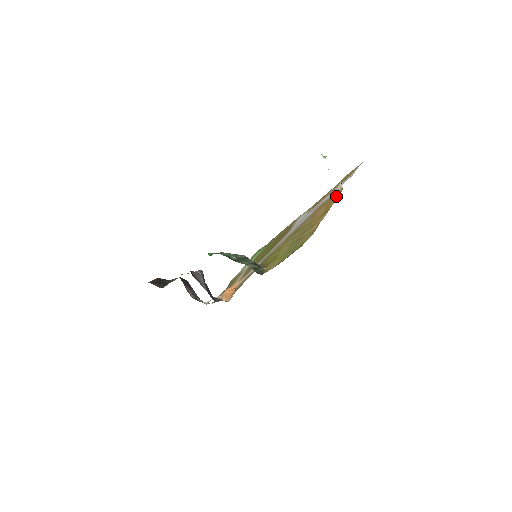
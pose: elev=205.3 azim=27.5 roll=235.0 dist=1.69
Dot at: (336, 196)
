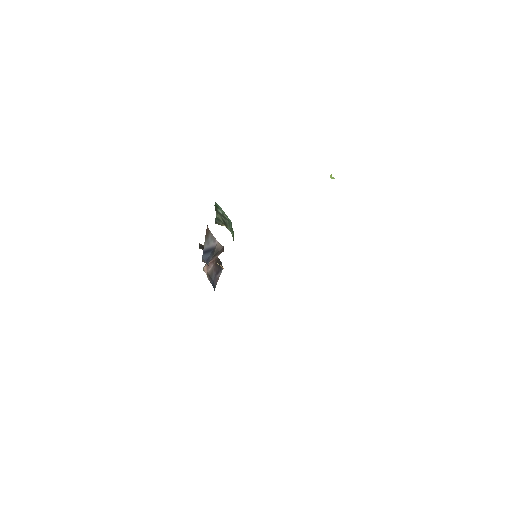
Dot at: occluded
